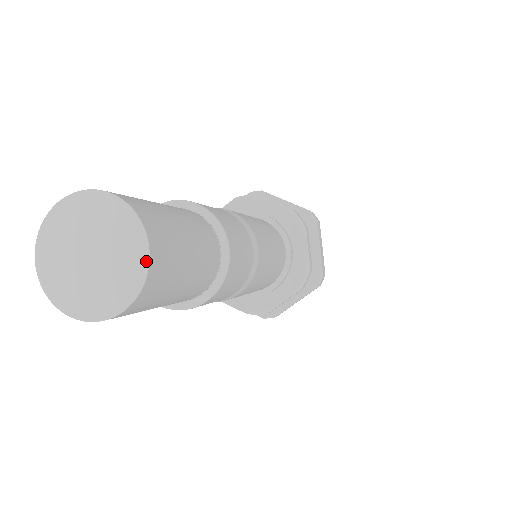
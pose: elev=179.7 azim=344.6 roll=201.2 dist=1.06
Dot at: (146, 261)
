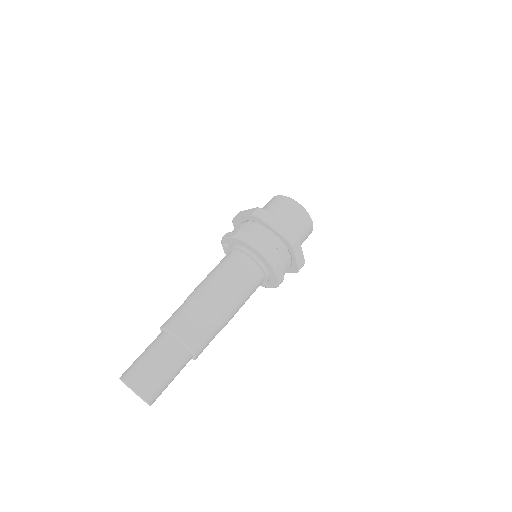
Dot at: occluded
